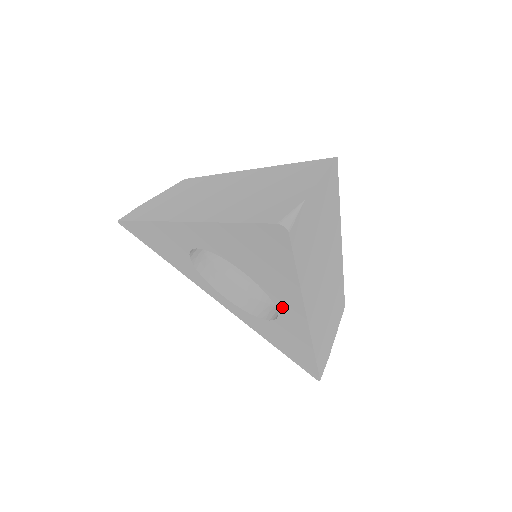
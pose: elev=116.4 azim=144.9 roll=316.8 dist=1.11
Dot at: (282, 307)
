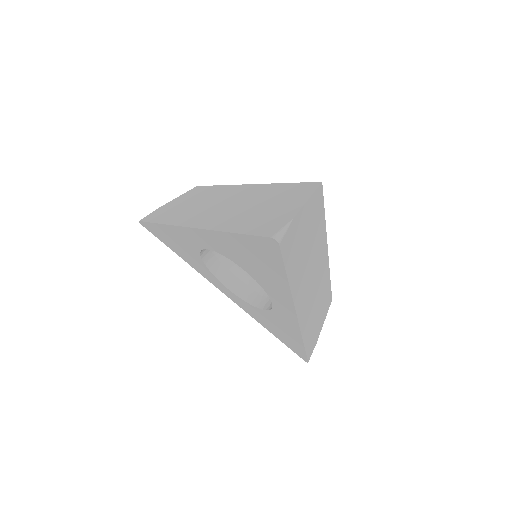
Dot at: (276, 300)
